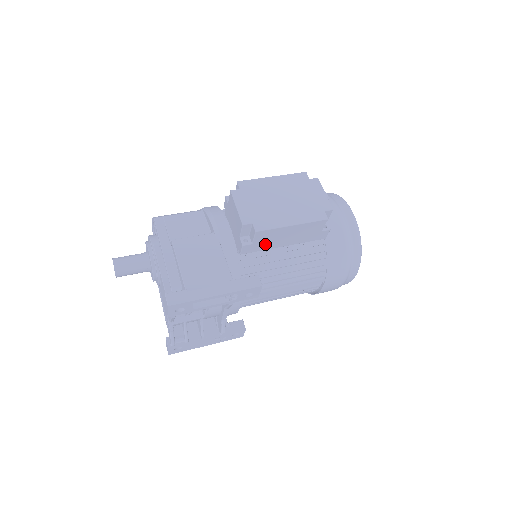
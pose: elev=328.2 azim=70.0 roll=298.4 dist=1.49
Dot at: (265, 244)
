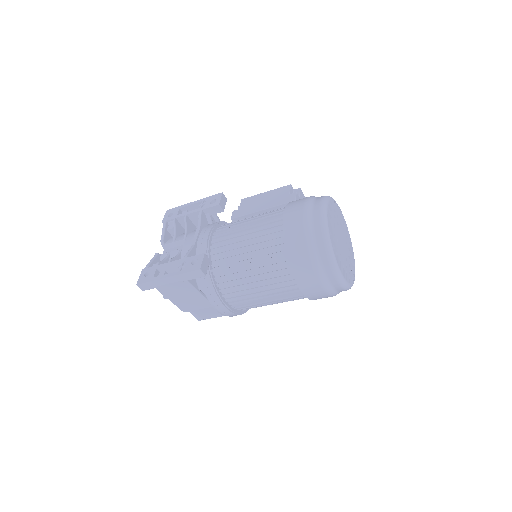
Dot at: (248, 209)
